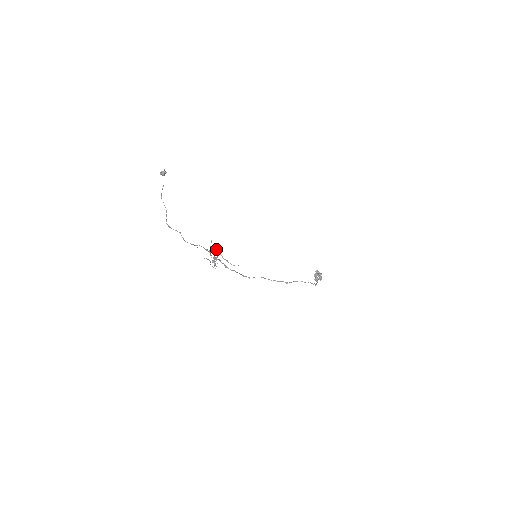
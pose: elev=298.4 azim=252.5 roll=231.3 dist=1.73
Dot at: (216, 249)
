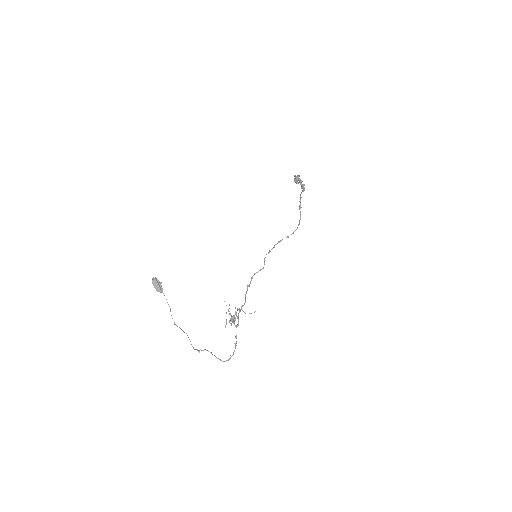
Dot at: (234, 317)
